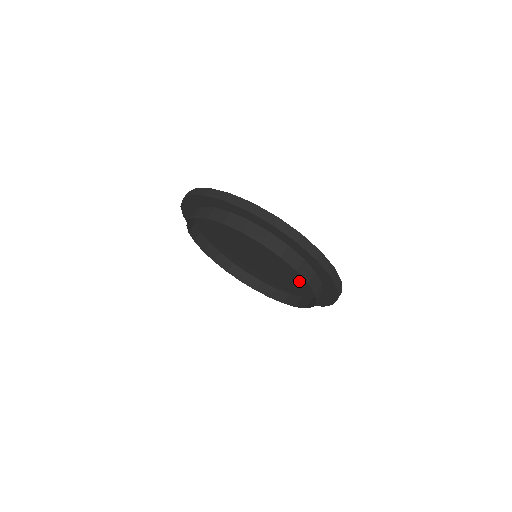
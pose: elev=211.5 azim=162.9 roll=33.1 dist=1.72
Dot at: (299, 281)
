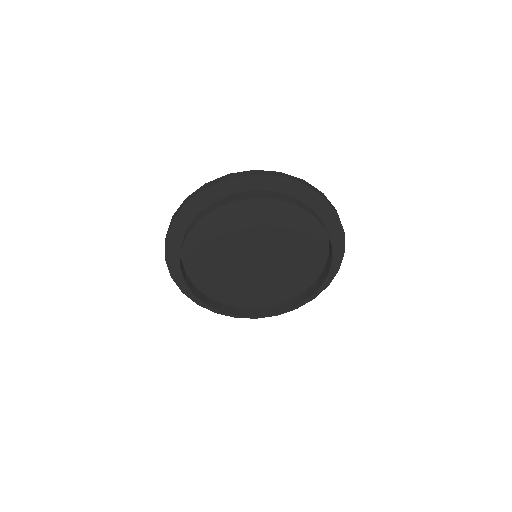
Dot at: (303, 260)
